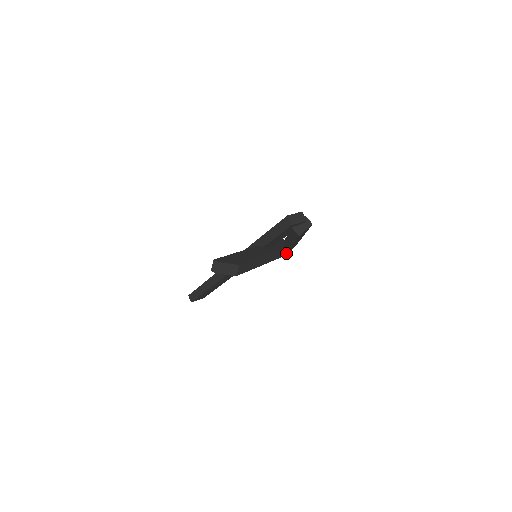
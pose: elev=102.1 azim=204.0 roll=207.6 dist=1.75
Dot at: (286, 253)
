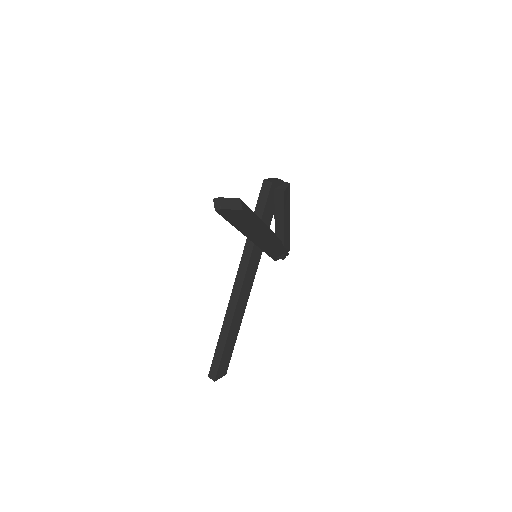
Dot at: (283, 248)
